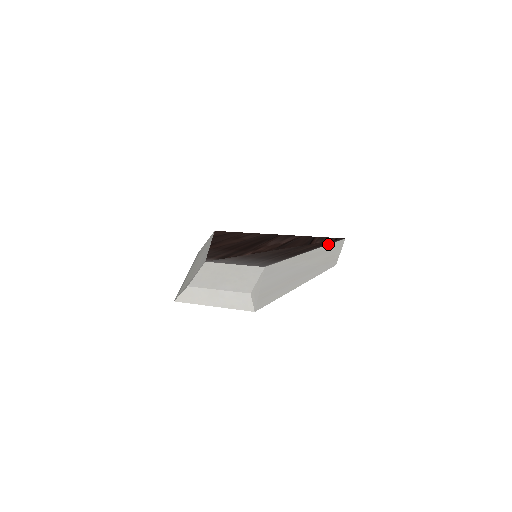
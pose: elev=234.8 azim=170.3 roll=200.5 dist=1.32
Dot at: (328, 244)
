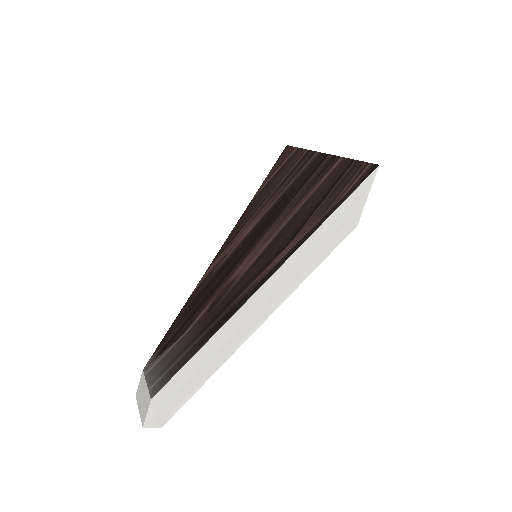
Dot at: (305, 240)
